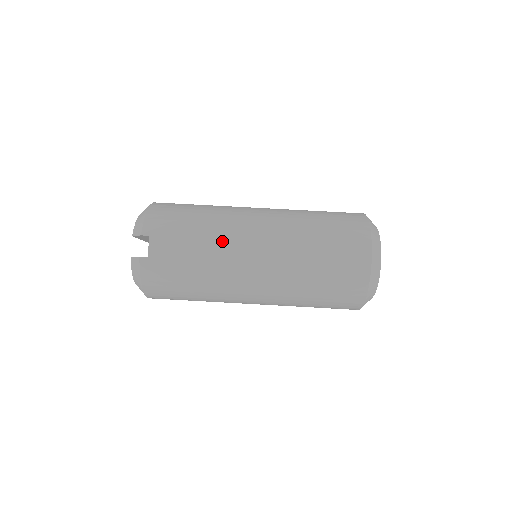
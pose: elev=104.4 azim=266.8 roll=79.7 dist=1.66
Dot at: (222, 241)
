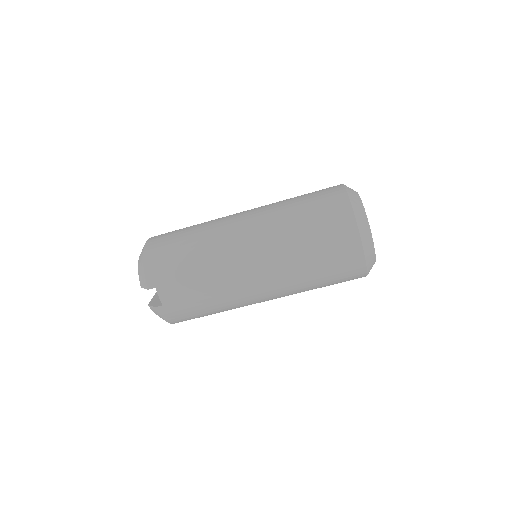
Dot at: (220, 272)
